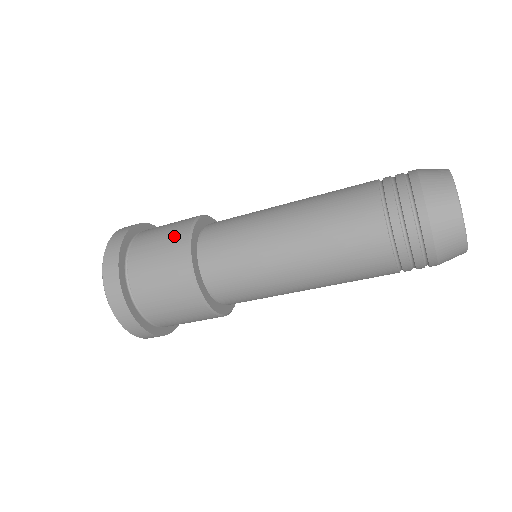
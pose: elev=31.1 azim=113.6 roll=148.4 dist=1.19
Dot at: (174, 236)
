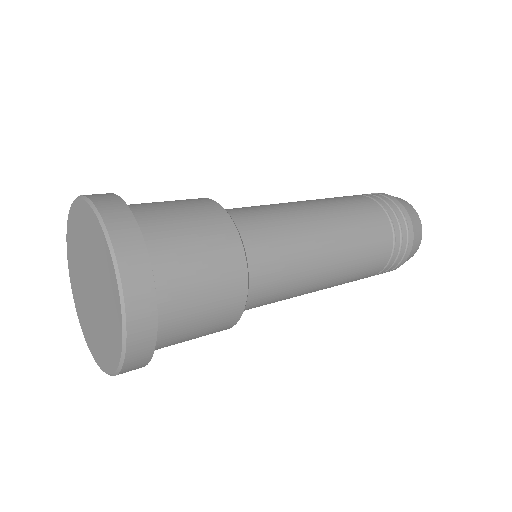
Dot at: (214, 227)
